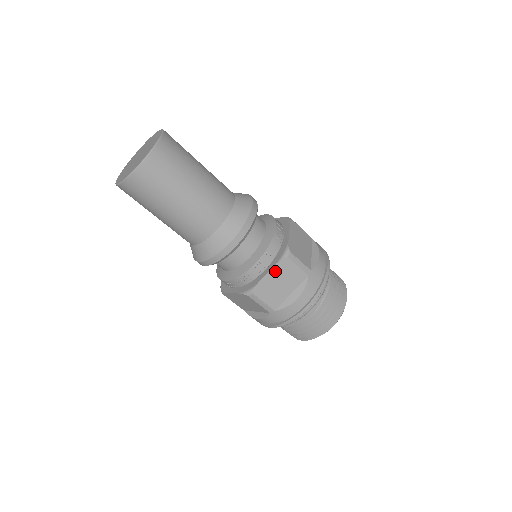
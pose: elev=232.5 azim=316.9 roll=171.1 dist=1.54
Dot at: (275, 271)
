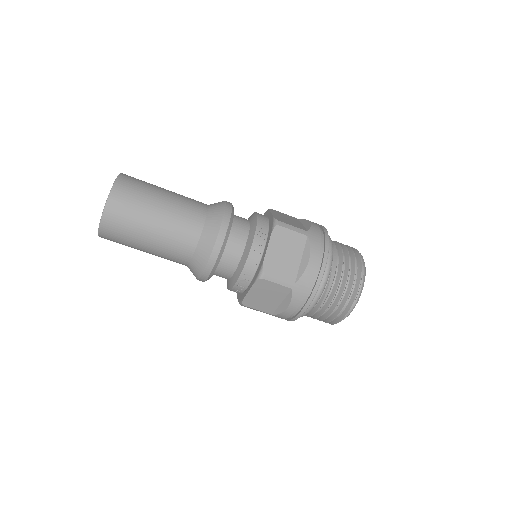
Dot at: (255, 289)
